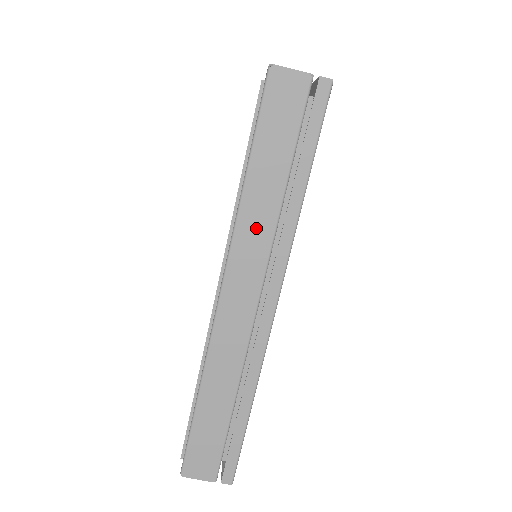
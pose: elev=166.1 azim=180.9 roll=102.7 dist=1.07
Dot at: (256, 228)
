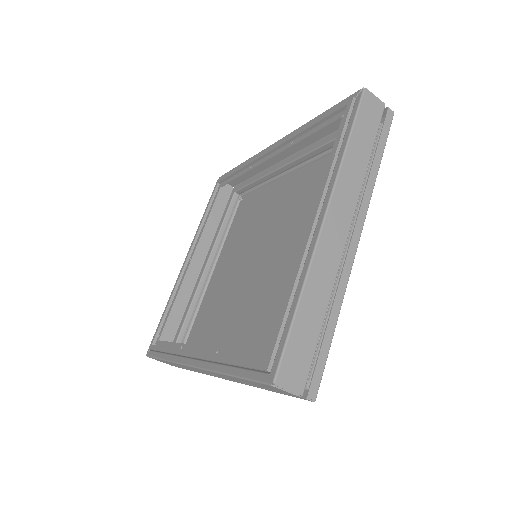
Dot at: (225, 377)
